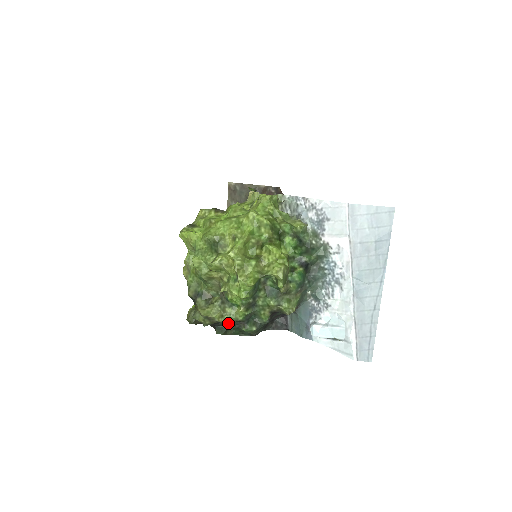
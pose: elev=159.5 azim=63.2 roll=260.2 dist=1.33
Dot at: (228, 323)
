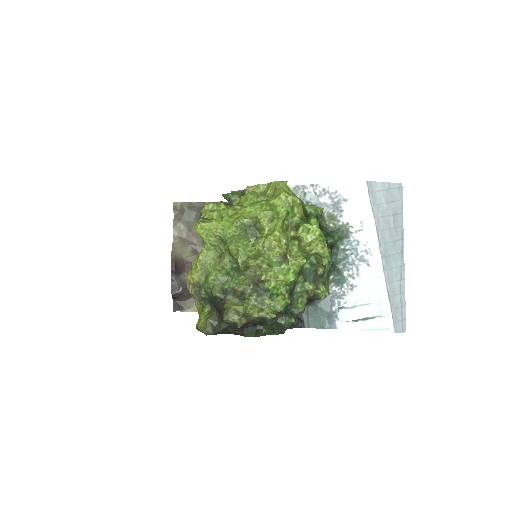
Dot at: (273, 314)
